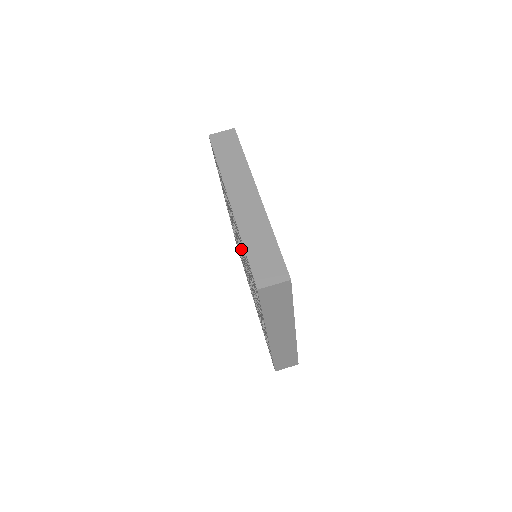
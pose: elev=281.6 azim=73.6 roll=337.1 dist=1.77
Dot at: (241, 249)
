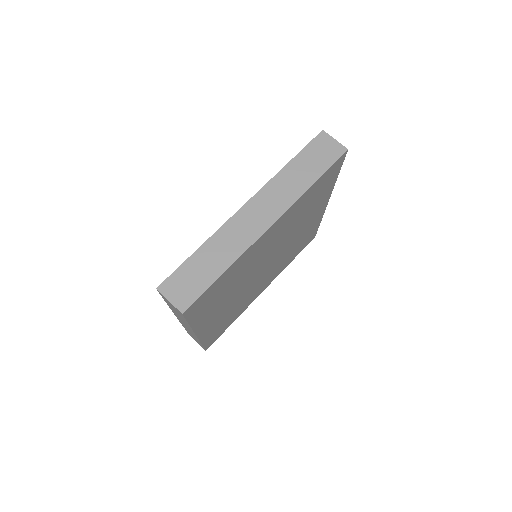
Dot at: occluded
